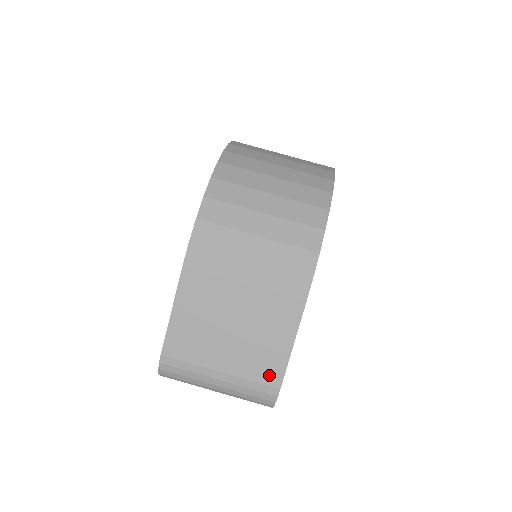
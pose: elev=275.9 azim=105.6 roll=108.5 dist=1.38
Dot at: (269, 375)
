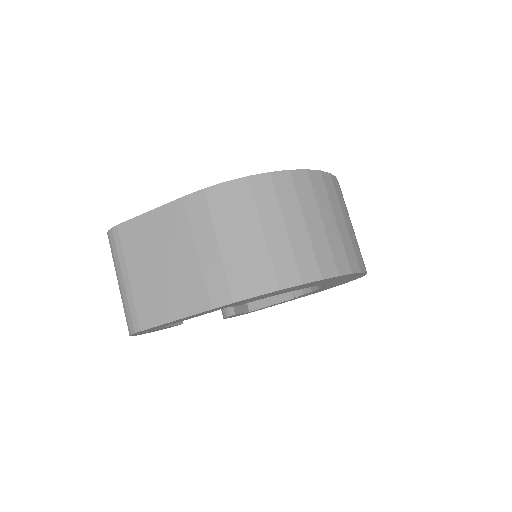
Dot at: (145, 316)
